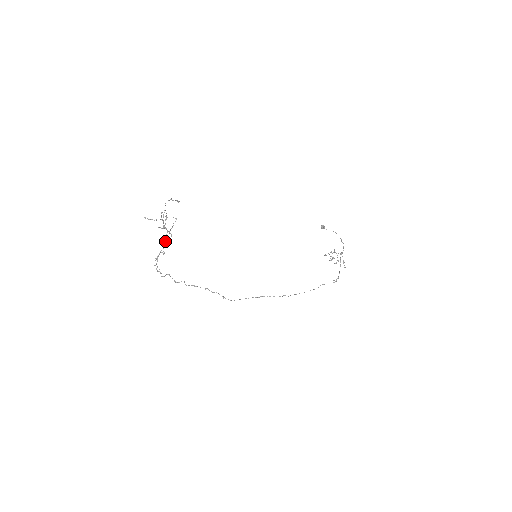
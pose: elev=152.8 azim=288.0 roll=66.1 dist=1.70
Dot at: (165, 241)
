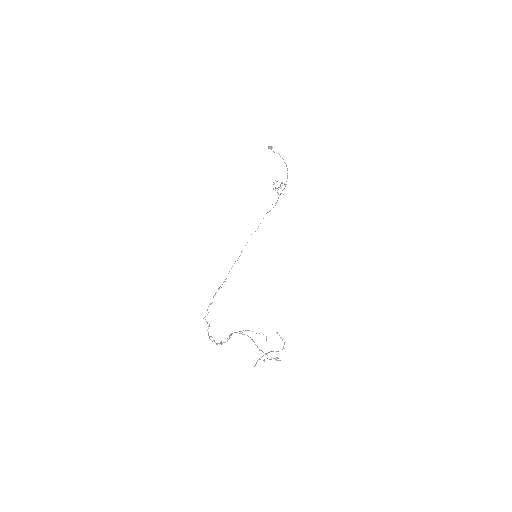
Dot at: occluded
